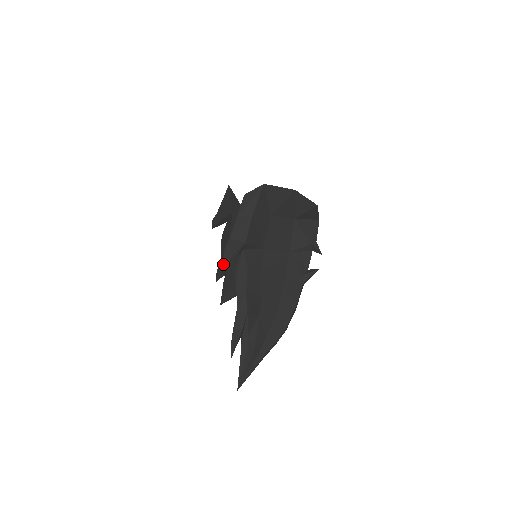
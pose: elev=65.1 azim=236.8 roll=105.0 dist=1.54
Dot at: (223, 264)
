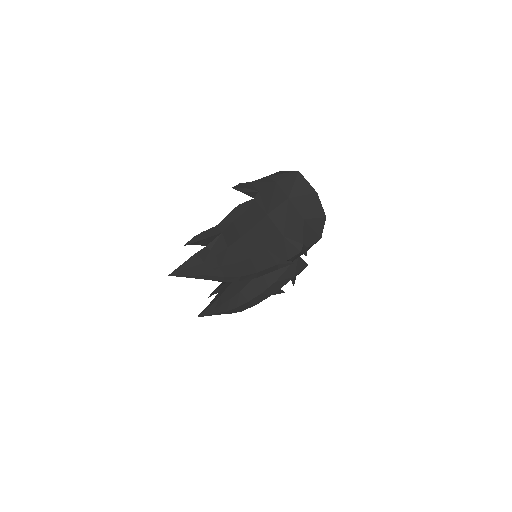
Dot at: occluded
